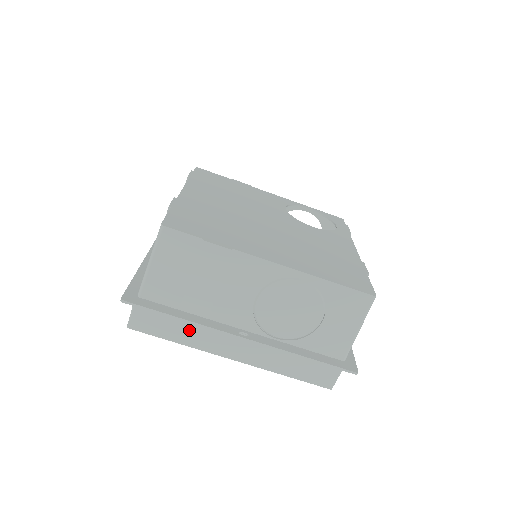
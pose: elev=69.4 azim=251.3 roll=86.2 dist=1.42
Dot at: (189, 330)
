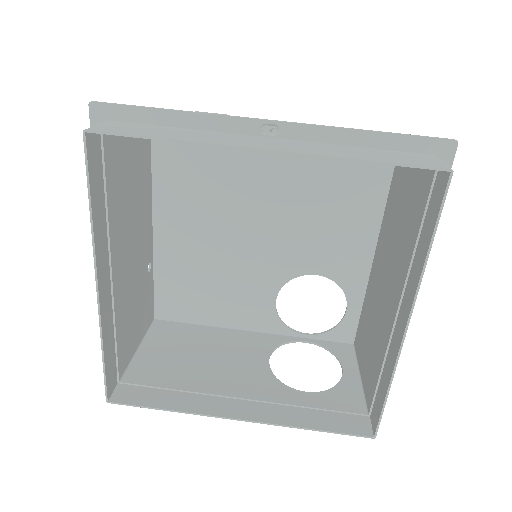
Dot at: (187, 134)
